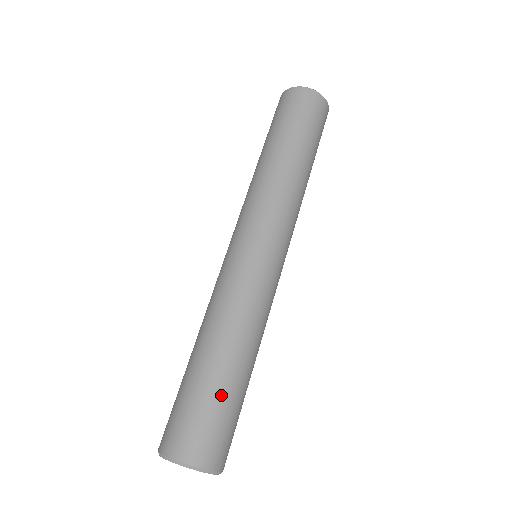
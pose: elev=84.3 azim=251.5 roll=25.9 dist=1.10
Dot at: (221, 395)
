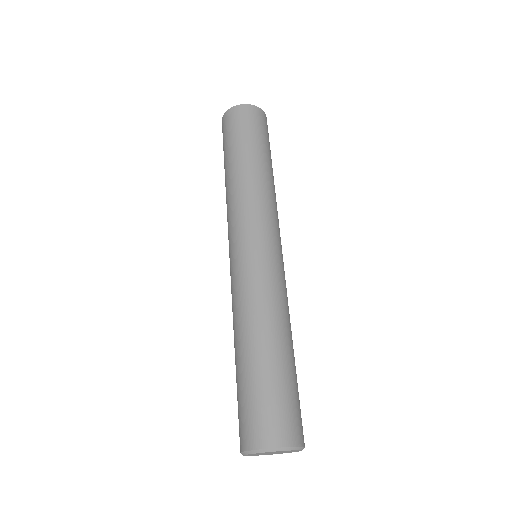
Dot at: (269, 379)
